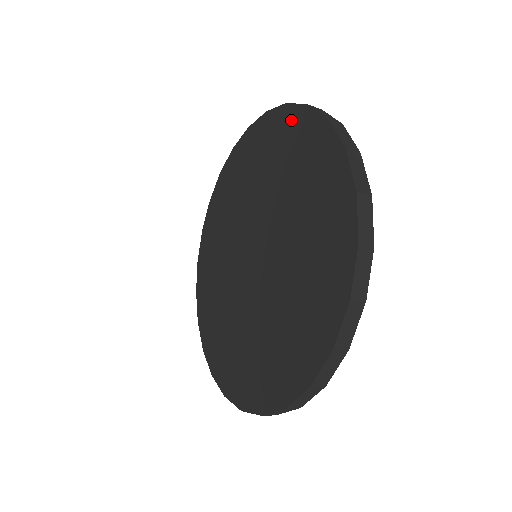
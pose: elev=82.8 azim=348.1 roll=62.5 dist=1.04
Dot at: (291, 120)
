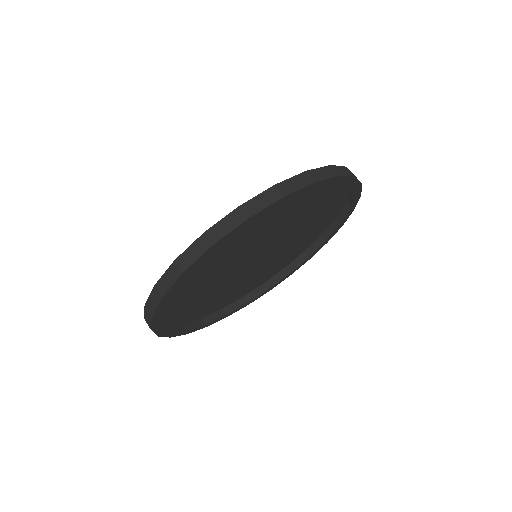
Dot at: occluded
